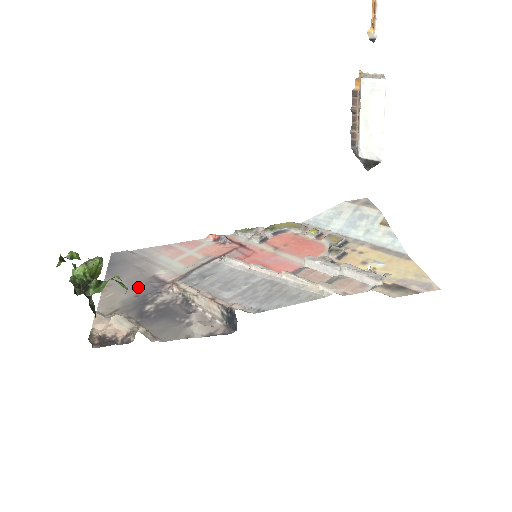
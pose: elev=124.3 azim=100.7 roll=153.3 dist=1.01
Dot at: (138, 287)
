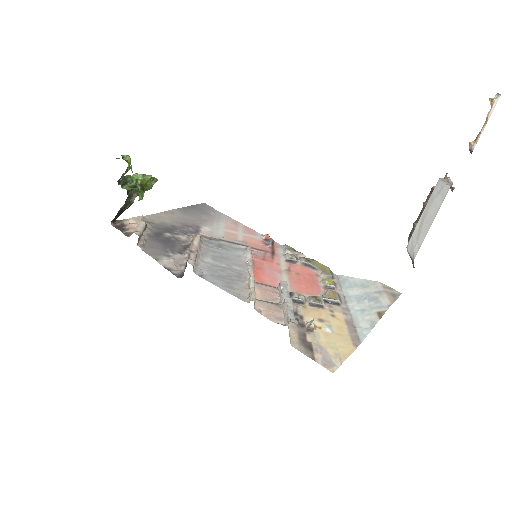
Dot at: (182, 224)
